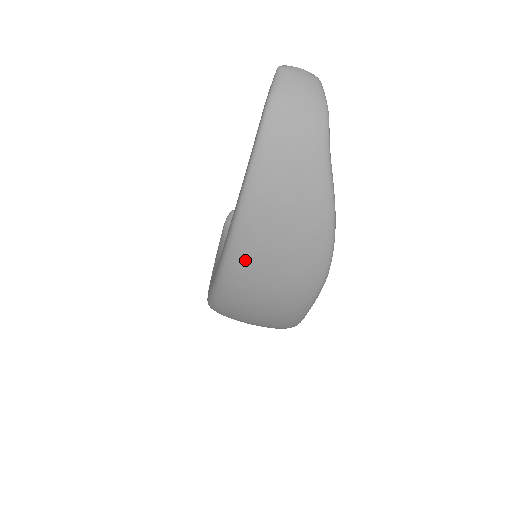
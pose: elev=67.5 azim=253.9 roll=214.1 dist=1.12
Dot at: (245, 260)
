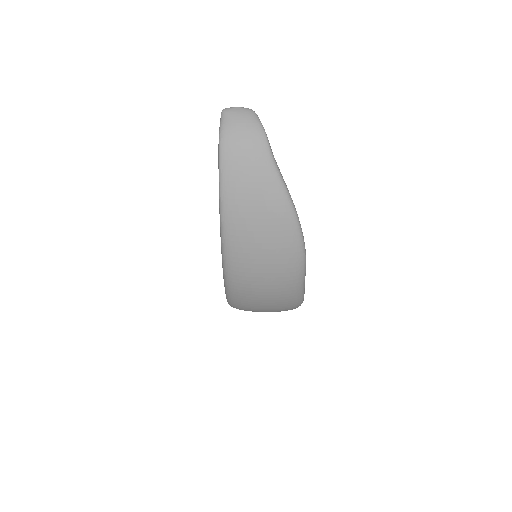
Dot at: (238, 257)
